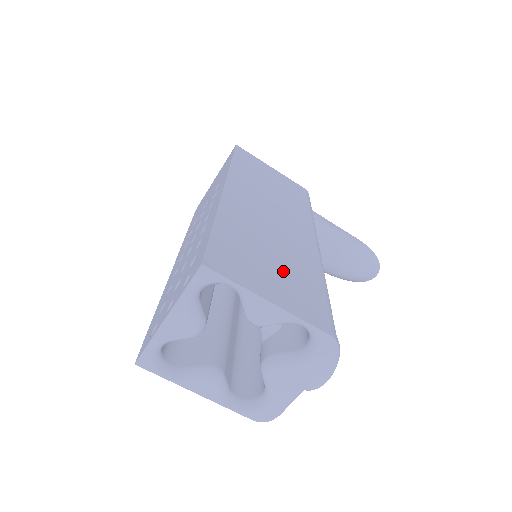
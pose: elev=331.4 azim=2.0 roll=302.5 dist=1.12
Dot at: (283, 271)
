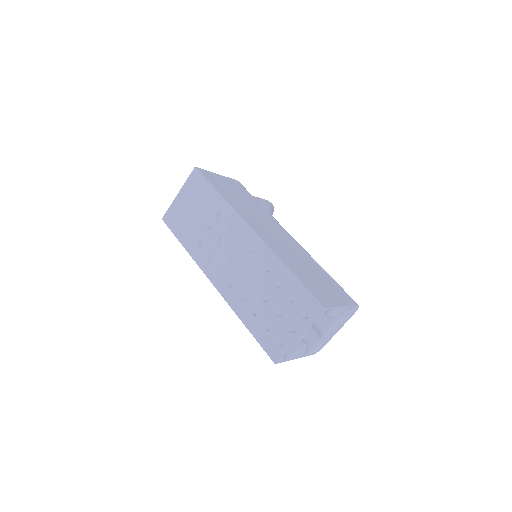
Dot at: (321, 279)
